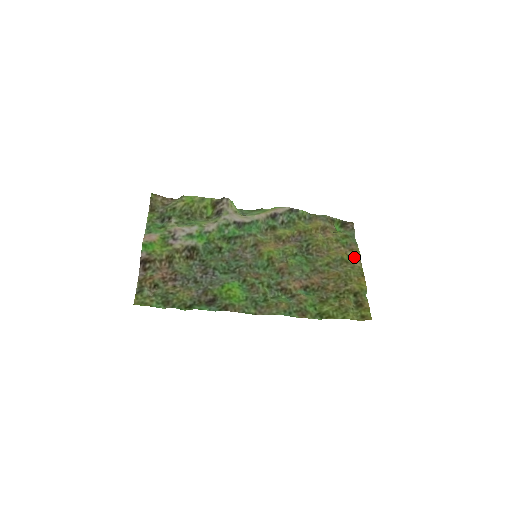
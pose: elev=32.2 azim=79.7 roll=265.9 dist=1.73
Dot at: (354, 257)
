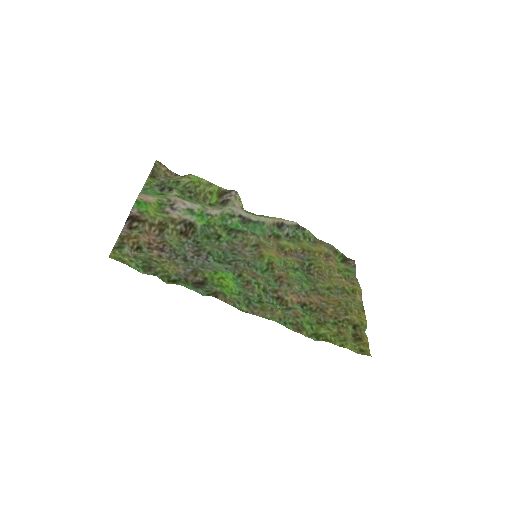
Dot at: (356, 291)
